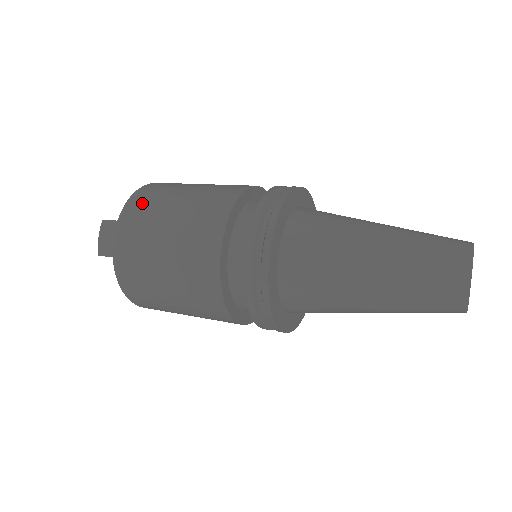
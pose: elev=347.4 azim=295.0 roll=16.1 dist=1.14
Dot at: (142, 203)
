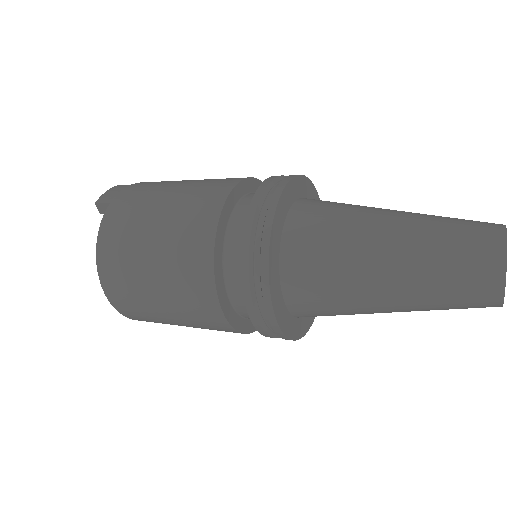
Dot at: occluded
